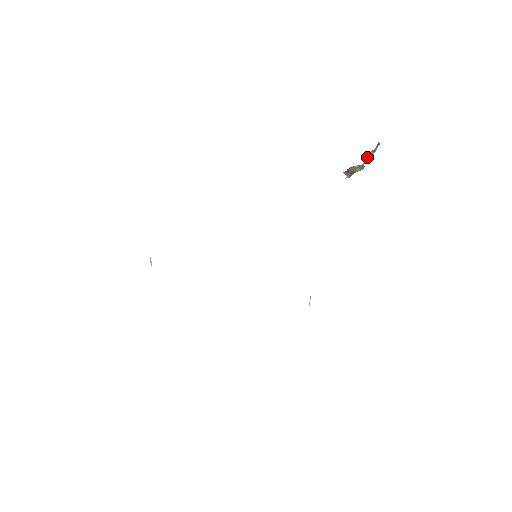
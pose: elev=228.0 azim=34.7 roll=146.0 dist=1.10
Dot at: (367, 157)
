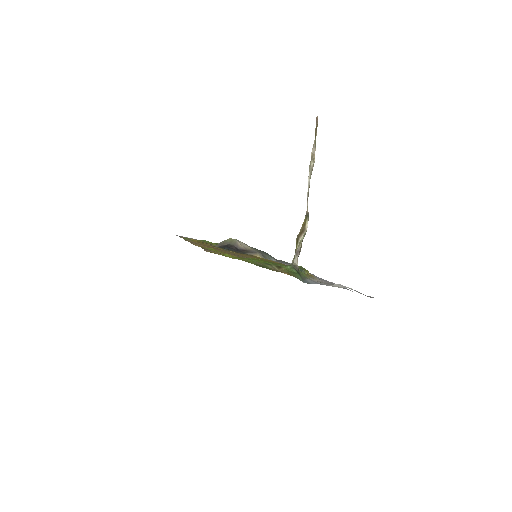
Dot at: (309, 176)
